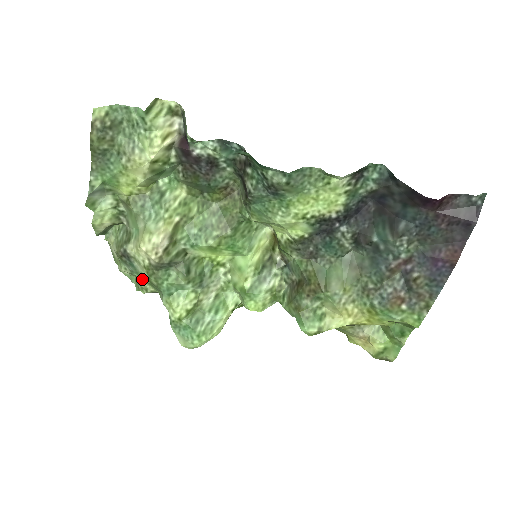
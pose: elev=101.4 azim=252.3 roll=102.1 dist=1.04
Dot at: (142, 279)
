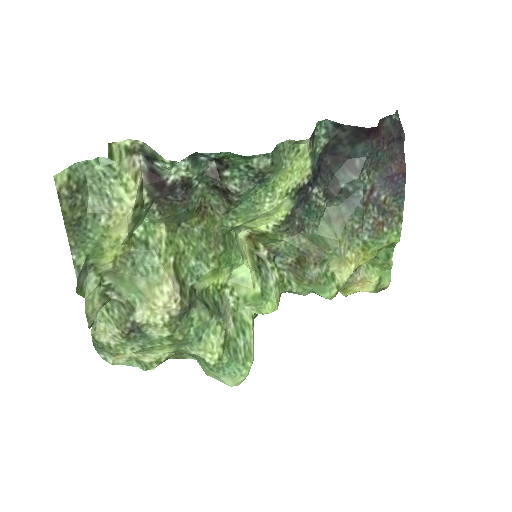
Dot at: (157, 347)
